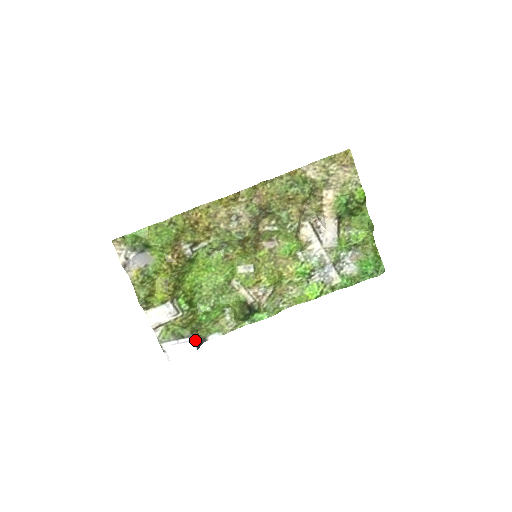
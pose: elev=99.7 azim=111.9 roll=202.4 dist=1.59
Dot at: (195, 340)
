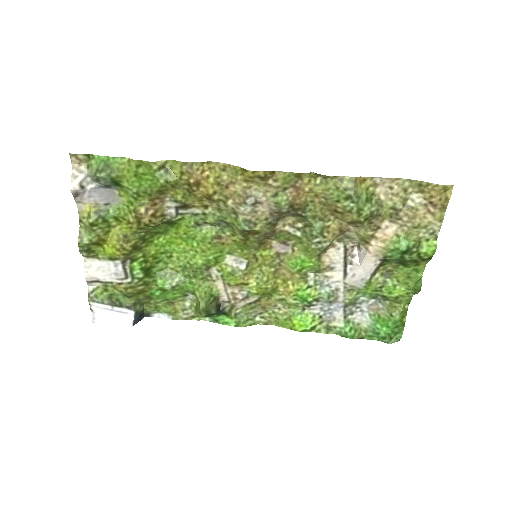
Dot at: (135, 314)
